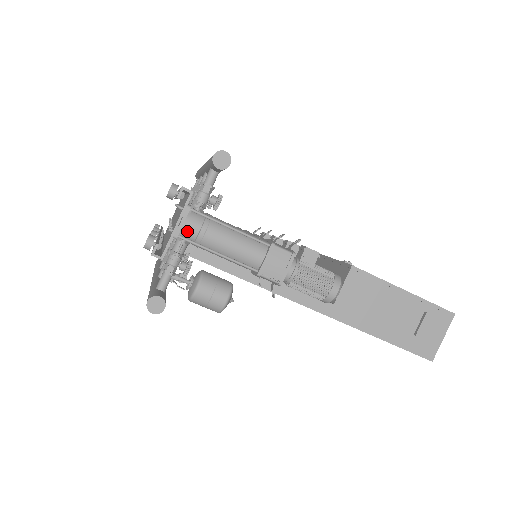
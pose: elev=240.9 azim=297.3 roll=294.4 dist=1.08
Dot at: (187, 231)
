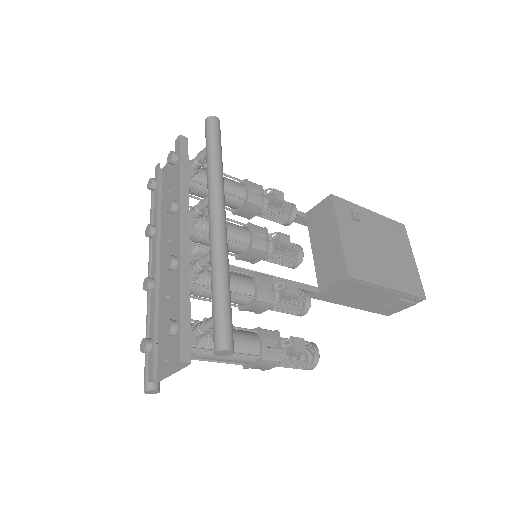
Dot at: occluded
